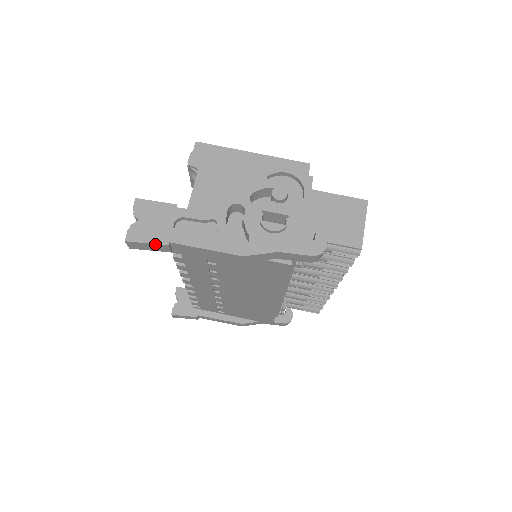
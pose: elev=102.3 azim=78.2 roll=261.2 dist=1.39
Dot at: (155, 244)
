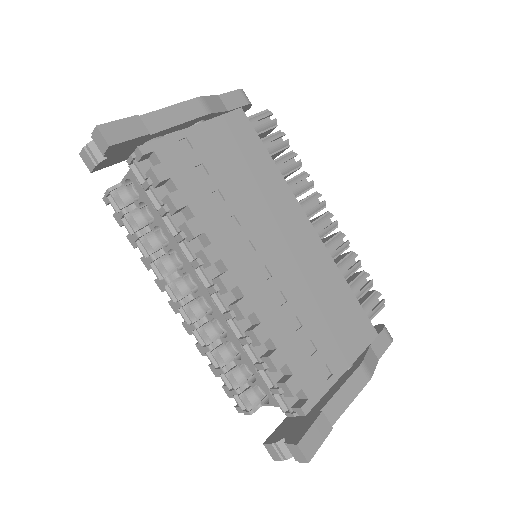
Dot at: (126, 119)
